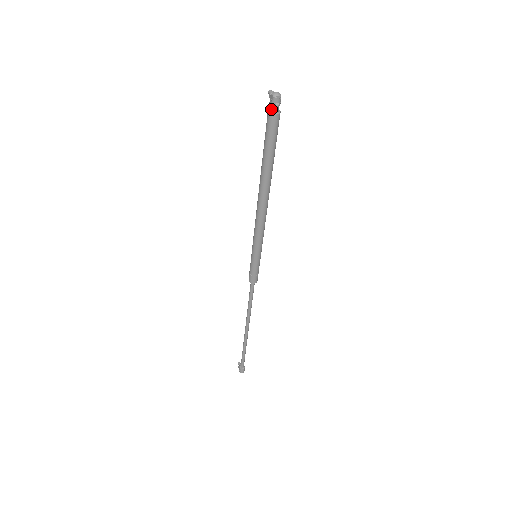
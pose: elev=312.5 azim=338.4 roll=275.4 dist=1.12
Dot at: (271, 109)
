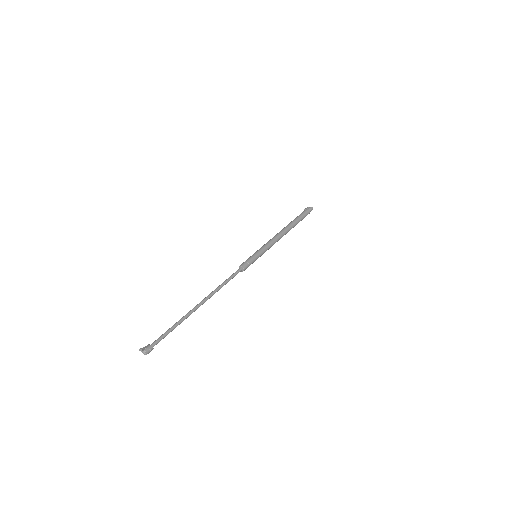
Dot at: (308, 209)
